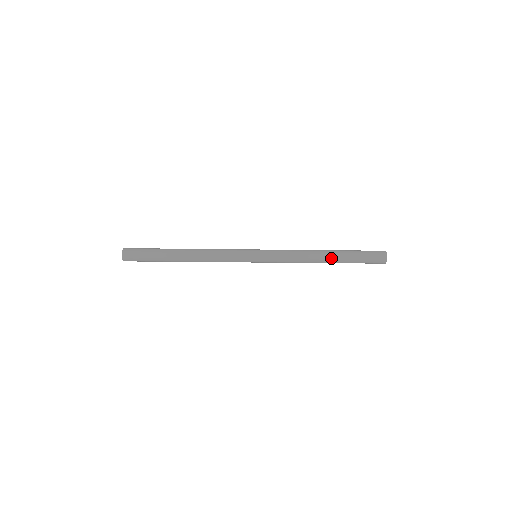
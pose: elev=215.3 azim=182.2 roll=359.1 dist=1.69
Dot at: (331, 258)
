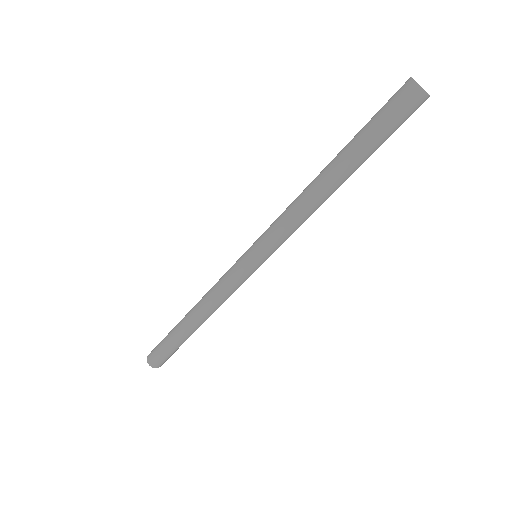
Dot at: (331, 168)
